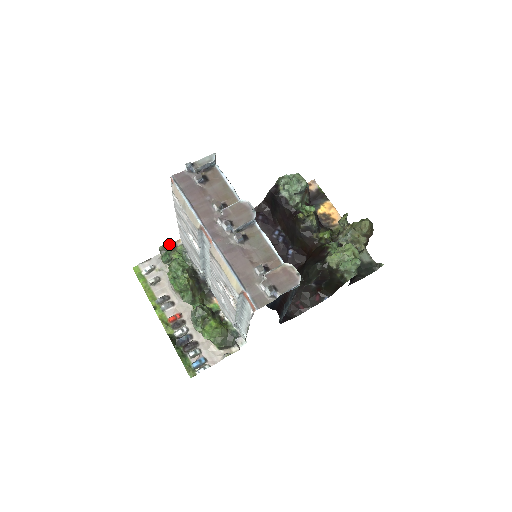
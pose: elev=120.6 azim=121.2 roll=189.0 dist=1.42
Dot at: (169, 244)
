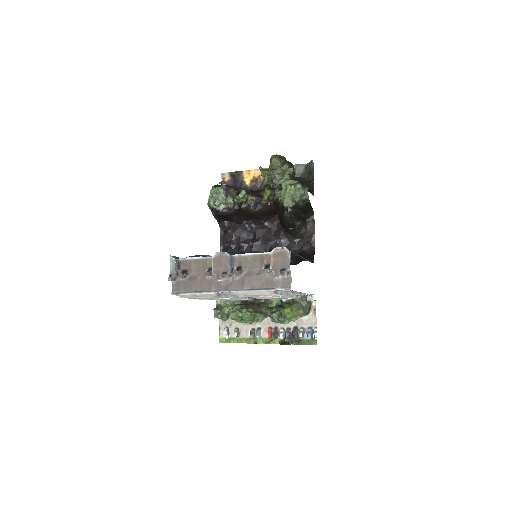
Dot at: (216, 310)
